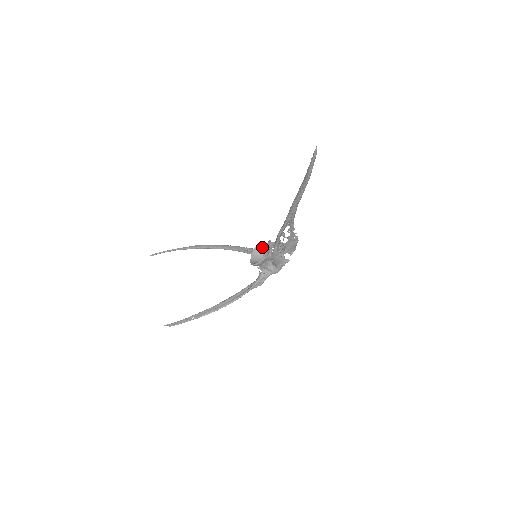
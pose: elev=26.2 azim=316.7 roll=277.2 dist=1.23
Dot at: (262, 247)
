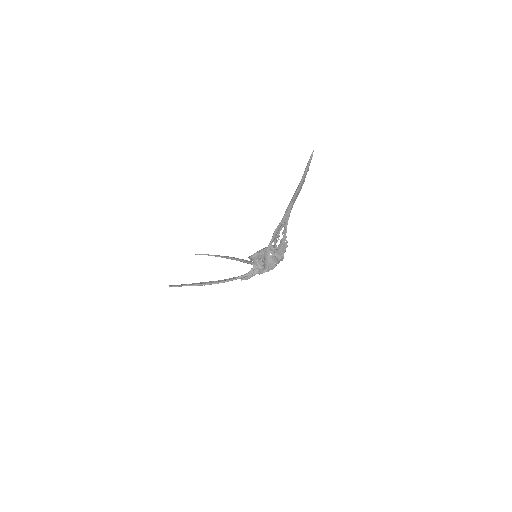
Dot at: occluded
